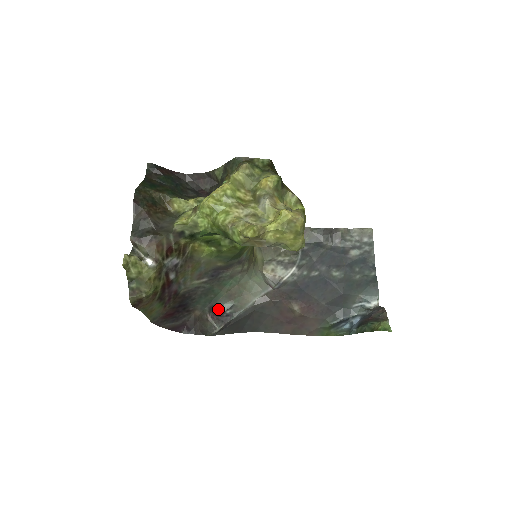
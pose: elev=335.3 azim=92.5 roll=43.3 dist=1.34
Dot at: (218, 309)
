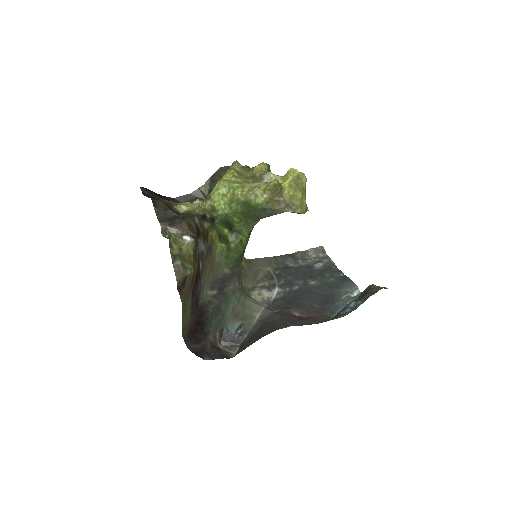
Dot at: (228, 332)
